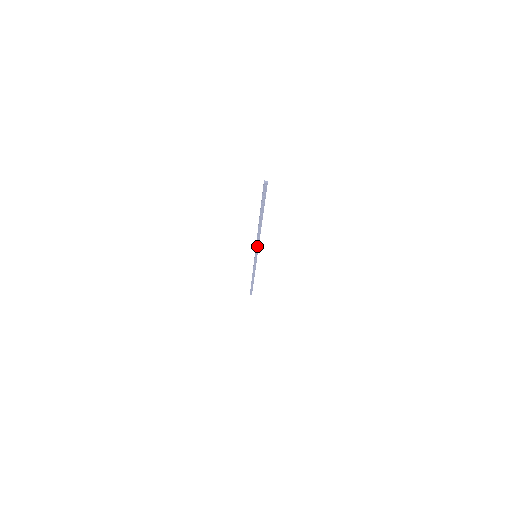
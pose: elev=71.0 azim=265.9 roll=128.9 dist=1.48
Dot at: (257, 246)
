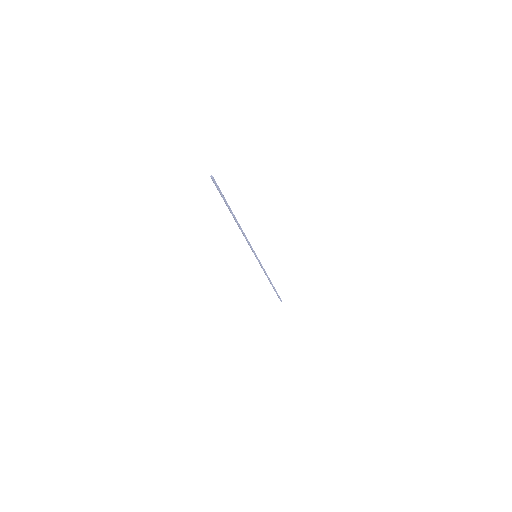
Dot at: (250, 245)
